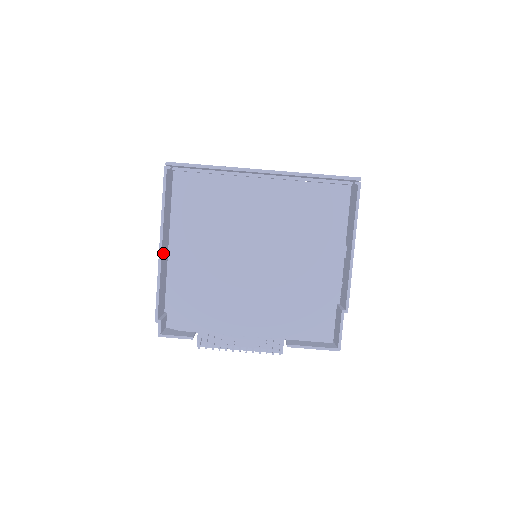
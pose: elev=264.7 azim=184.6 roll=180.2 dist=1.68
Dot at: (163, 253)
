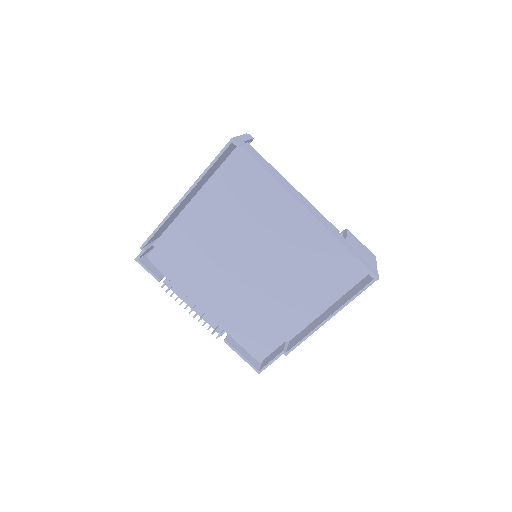
Dot at: (183, 202)
